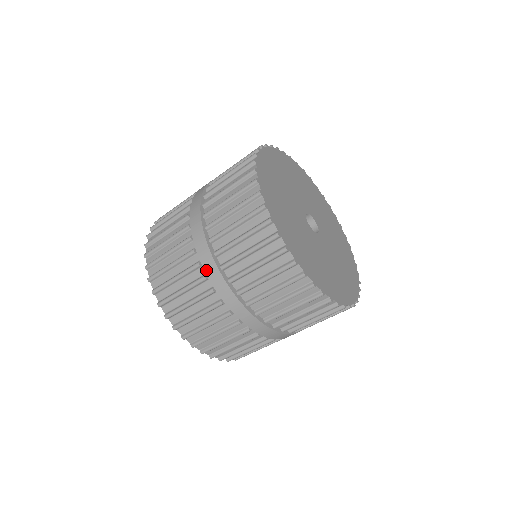
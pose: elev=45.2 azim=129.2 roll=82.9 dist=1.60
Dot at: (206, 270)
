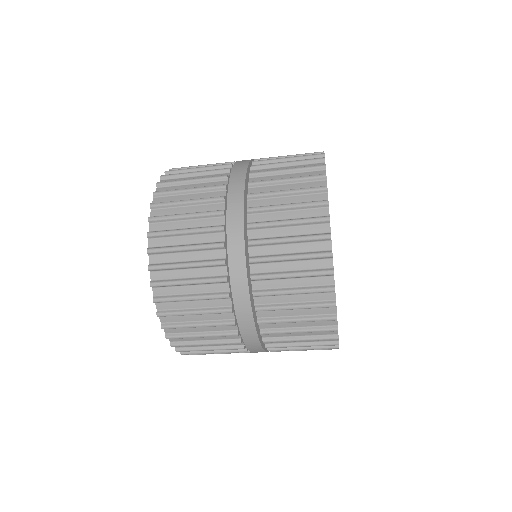
Dot at: (230, 191)
